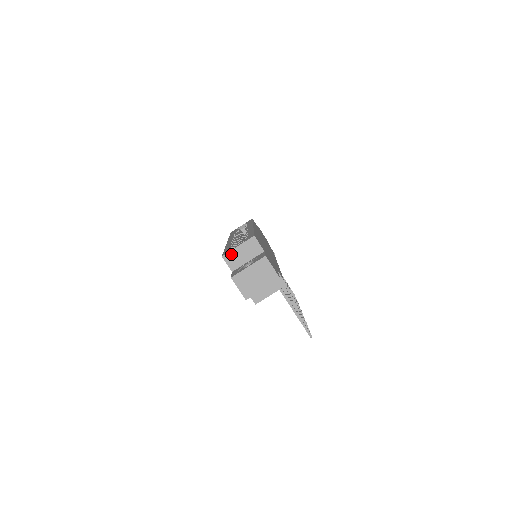
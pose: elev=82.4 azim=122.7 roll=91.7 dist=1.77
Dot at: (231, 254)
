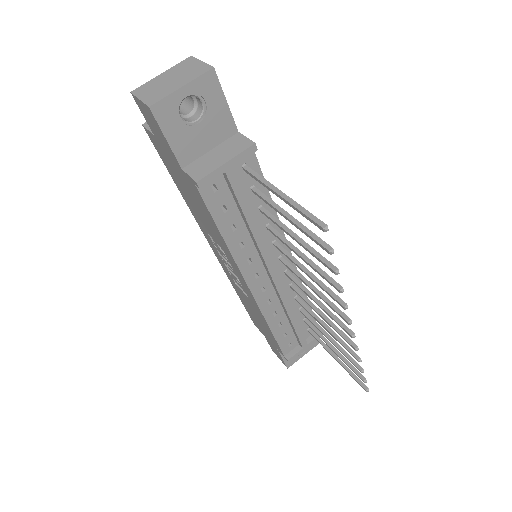
Dot at: occluded
